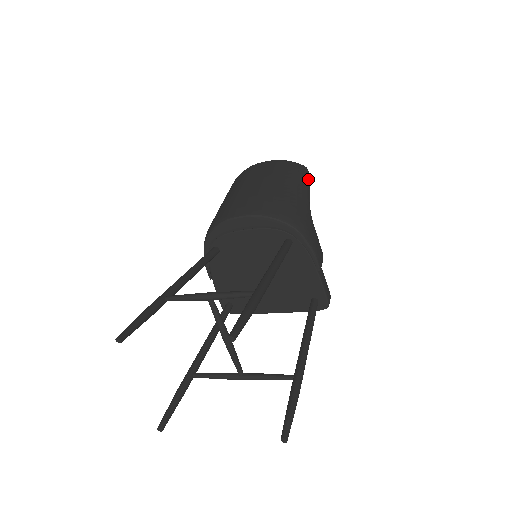
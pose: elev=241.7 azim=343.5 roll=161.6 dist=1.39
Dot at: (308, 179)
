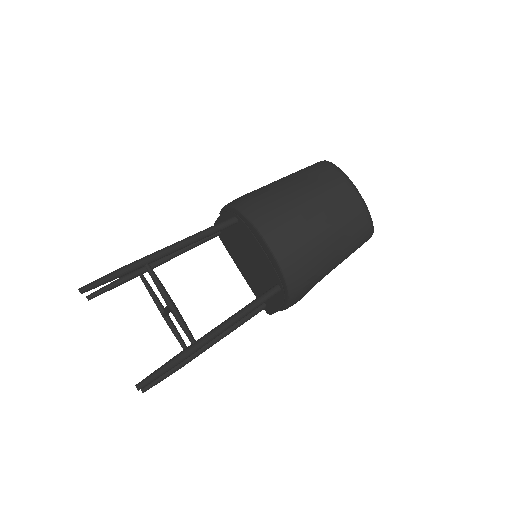
Dot at: occluded
